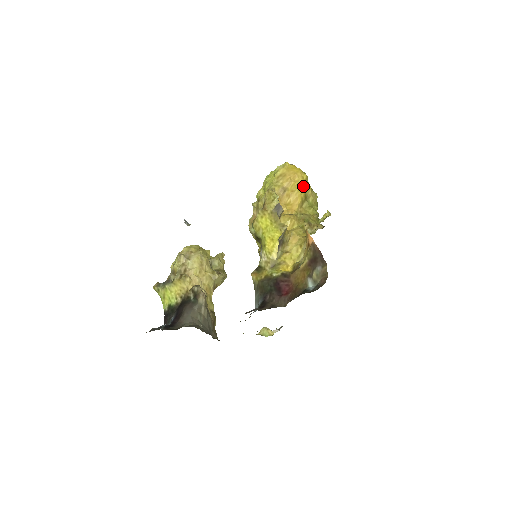
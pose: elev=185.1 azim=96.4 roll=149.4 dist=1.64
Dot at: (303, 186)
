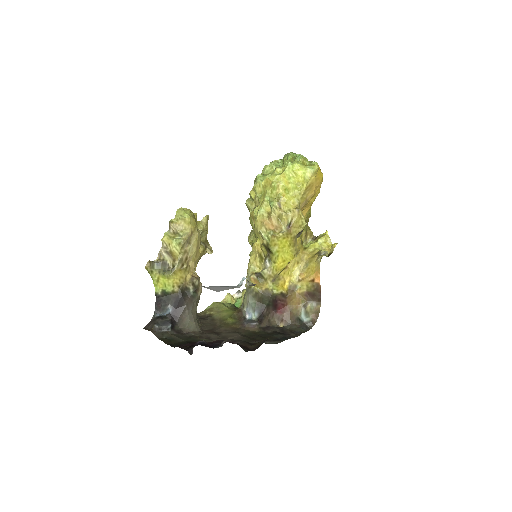
Dot at: occluded
